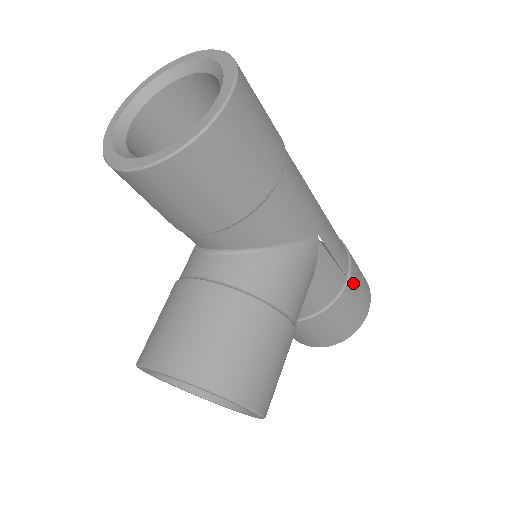
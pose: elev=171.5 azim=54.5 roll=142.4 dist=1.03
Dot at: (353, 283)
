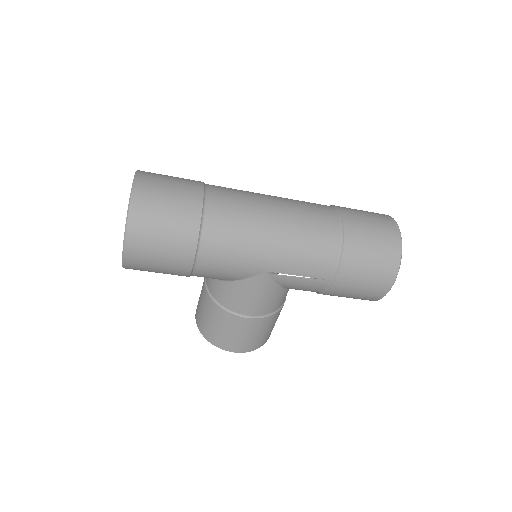
Dot at: (344, 282)
